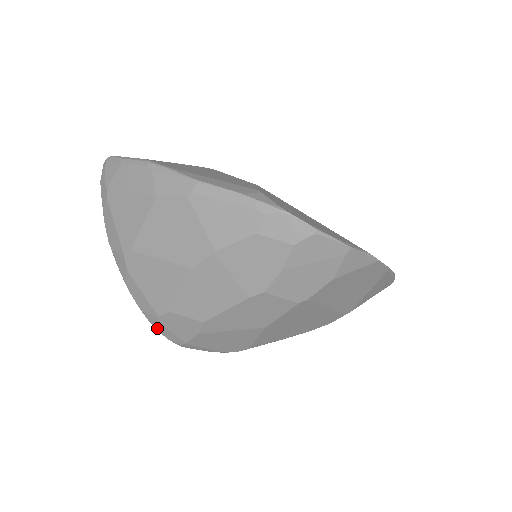
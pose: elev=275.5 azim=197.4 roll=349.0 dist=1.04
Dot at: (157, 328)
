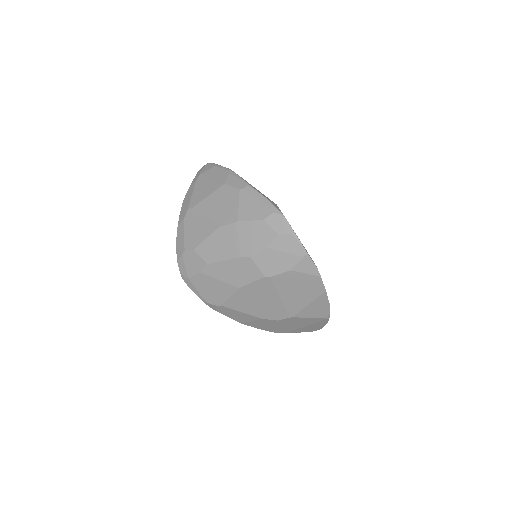
Dot at: (179, 261)
